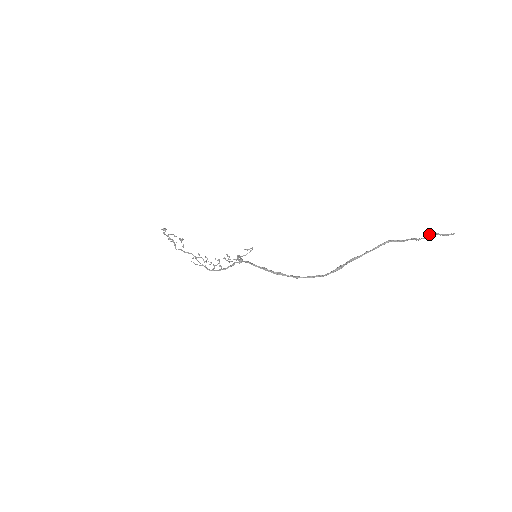
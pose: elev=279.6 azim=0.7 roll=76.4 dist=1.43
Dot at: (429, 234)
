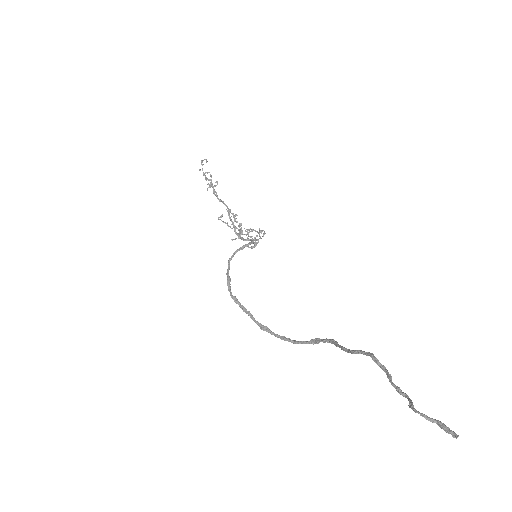
Dot at: (409, 406)
